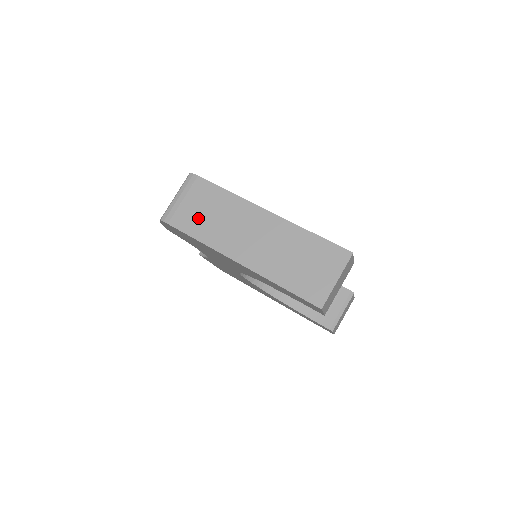
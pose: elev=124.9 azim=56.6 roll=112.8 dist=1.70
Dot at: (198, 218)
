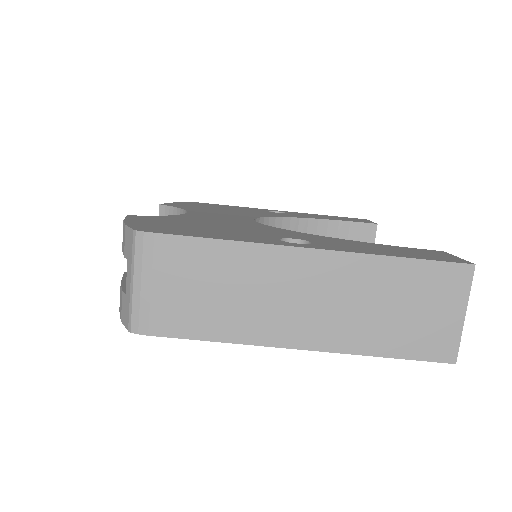
Dot at: (196, 306)
